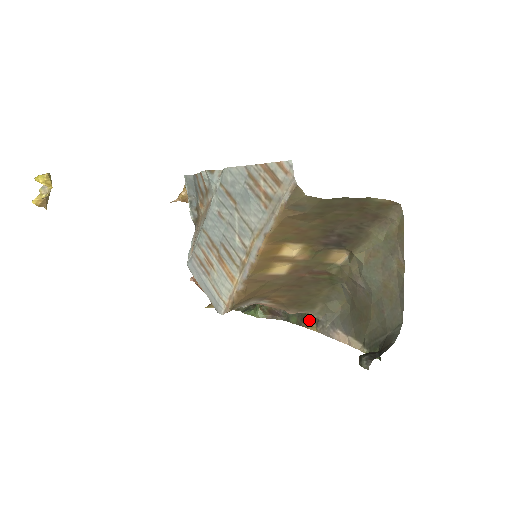
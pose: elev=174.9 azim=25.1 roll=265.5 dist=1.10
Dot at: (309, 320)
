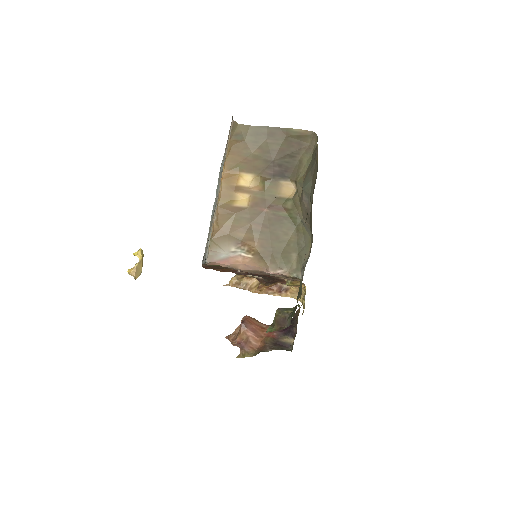
Dot at: (299, 296)
